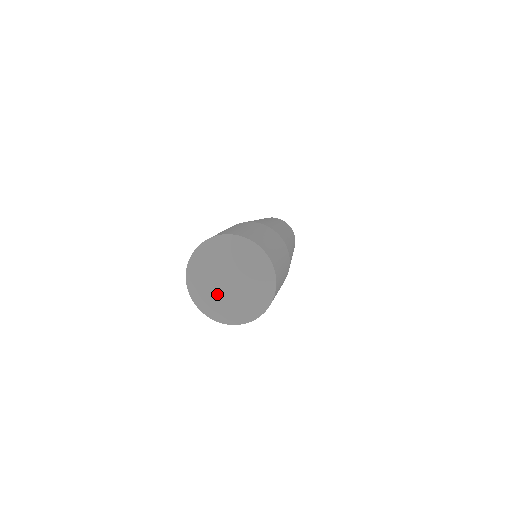
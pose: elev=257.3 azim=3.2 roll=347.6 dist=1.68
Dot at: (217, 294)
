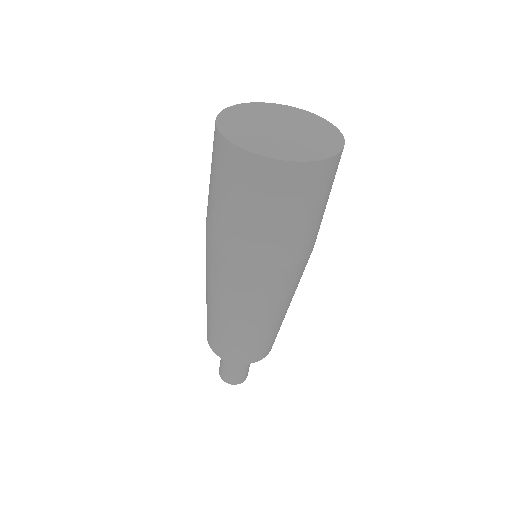
Dot at: (289, 136)
